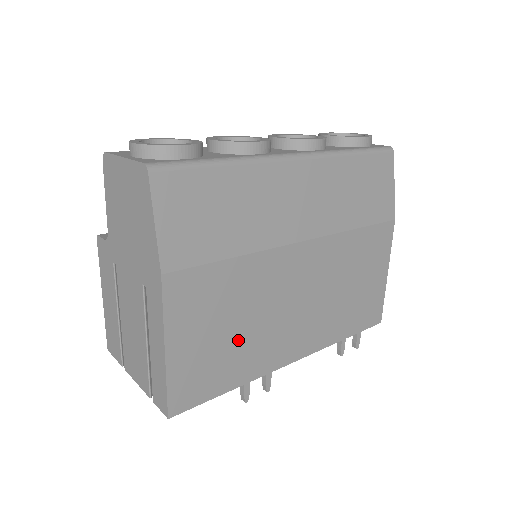
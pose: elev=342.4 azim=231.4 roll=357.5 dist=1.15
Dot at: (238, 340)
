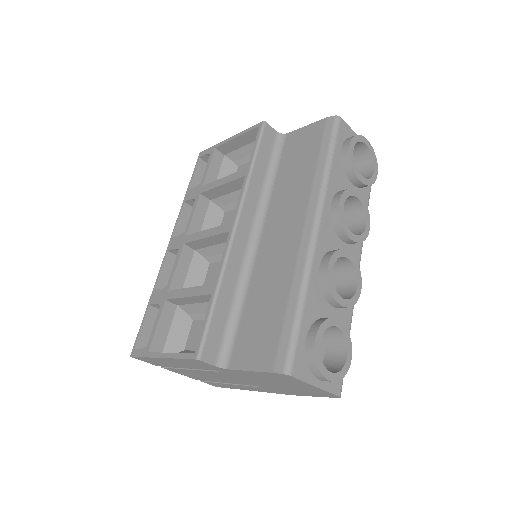
Dot at: occluded
